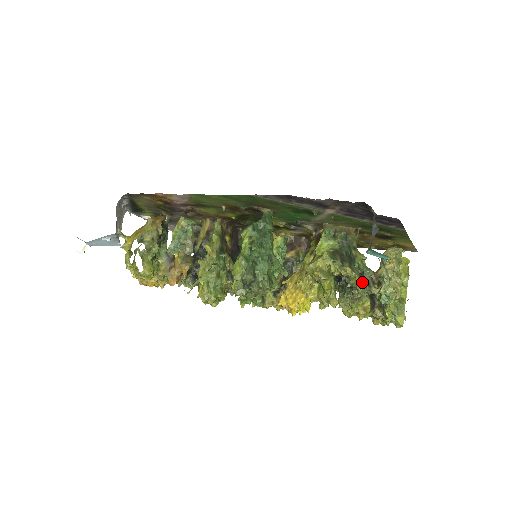
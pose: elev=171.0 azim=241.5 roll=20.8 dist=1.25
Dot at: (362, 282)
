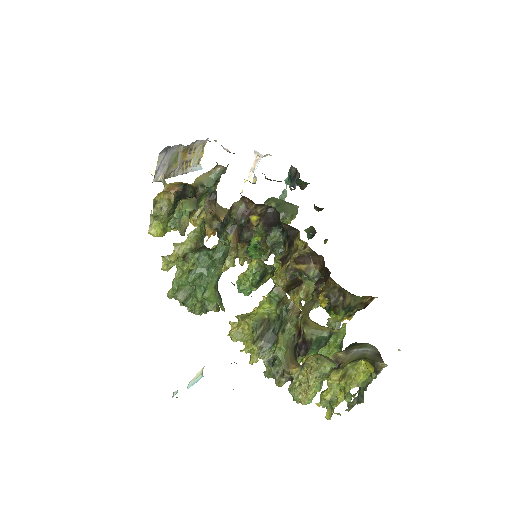
Dot at: (269, 367)
